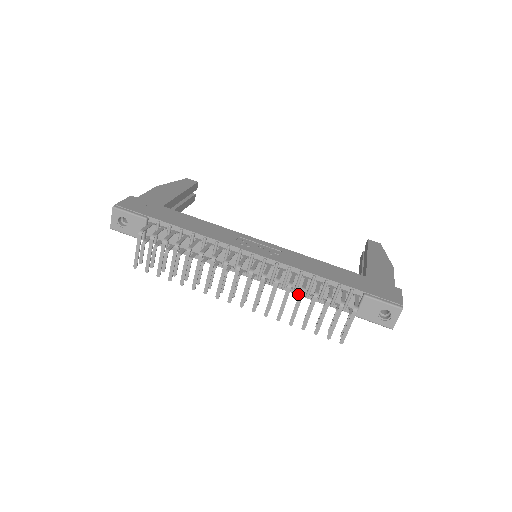
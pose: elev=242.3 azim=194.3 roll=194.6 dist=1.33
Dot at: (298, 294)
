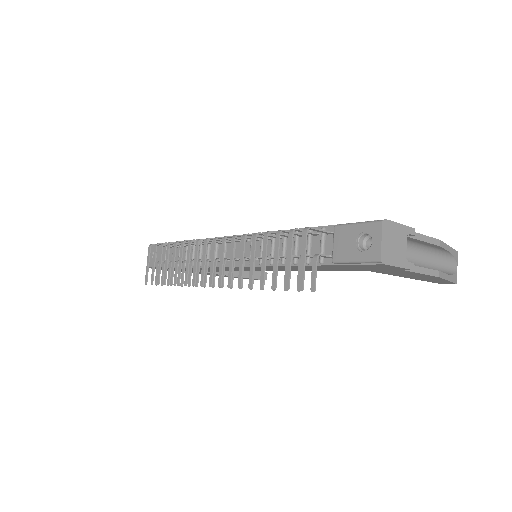
Dot at: occluded
